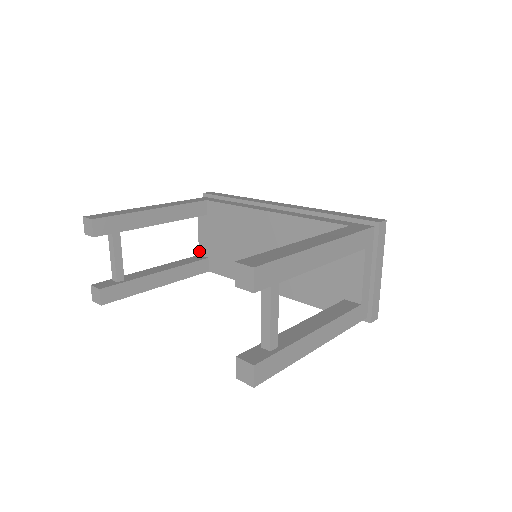
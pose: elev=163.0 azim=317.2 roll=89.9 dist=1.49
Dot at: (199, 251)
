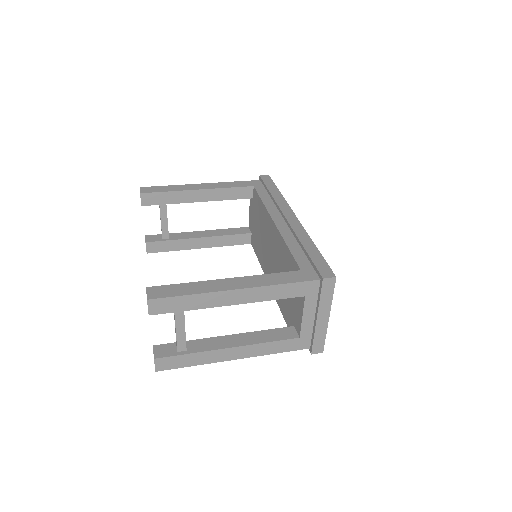
Dot at: (249, 224)
